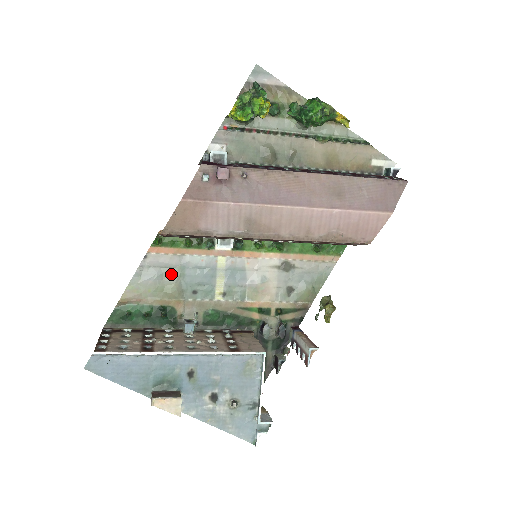
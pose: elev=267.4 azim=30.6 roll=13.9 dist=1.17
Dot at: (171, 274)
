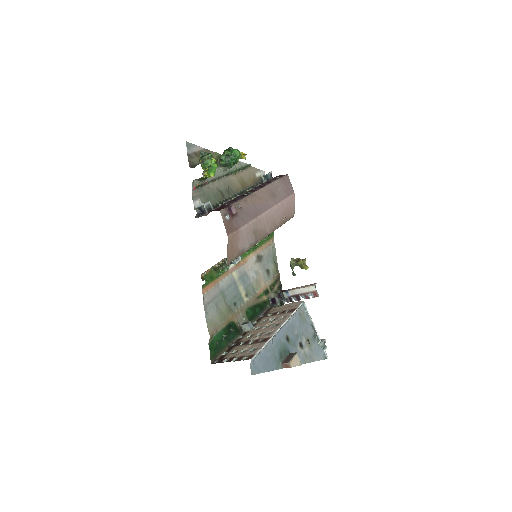
Dot at: (220, 300)
